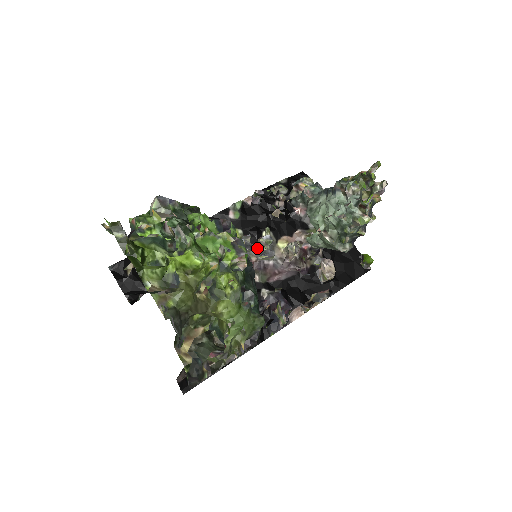
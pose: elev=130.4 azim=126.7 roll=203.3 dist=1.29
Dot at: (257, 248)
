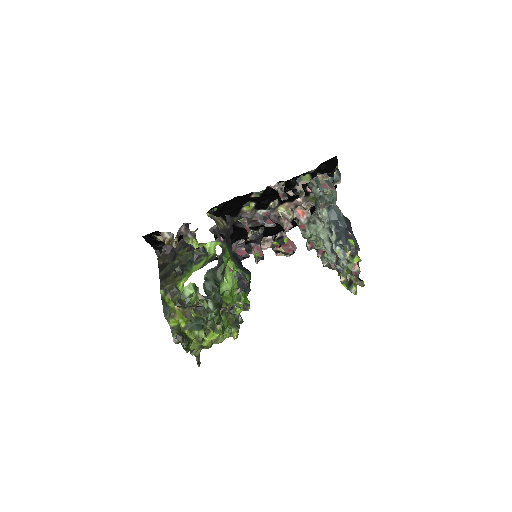
Dot at: (261, 214)
